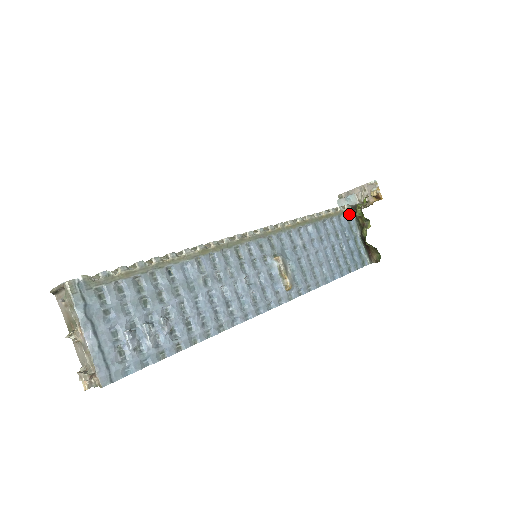
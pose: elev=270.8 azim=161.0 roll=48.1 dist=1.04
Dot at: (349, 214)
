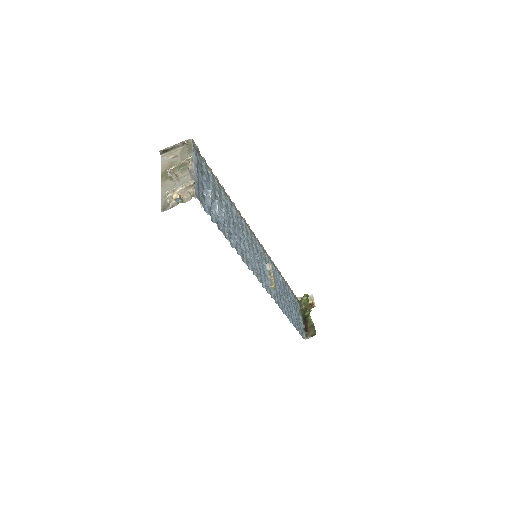
Dot at: (296, 300)
